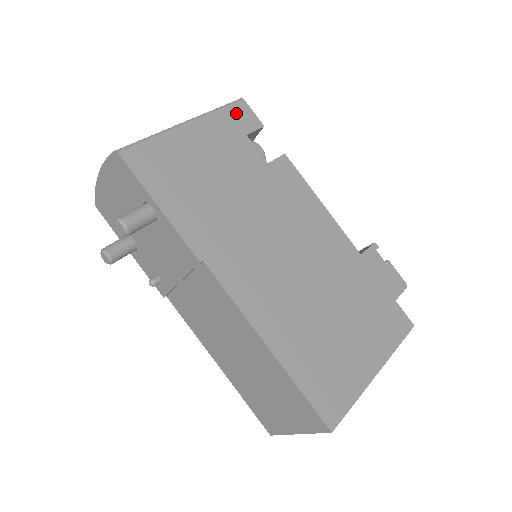
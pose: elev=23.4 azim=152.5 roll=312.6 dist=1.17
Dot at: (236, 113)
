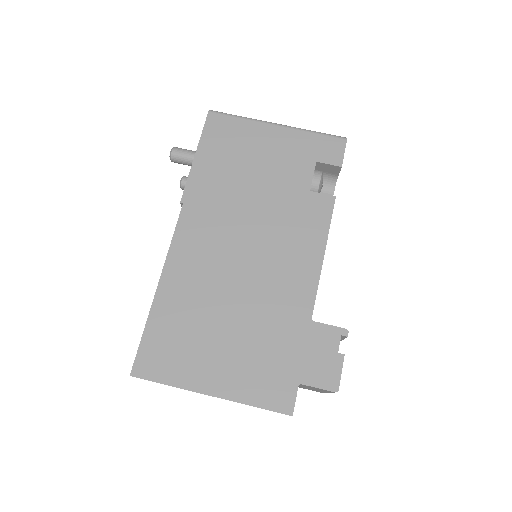
Dot at: (327, 143)
